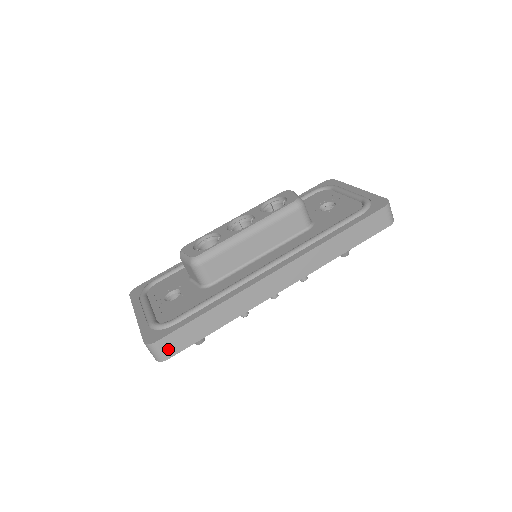
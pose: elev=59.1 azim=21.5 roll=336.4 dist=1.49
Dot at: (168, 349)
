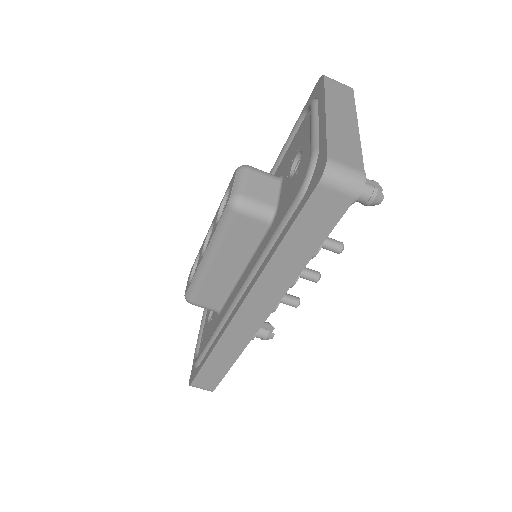
Dot at: (206, 386)
